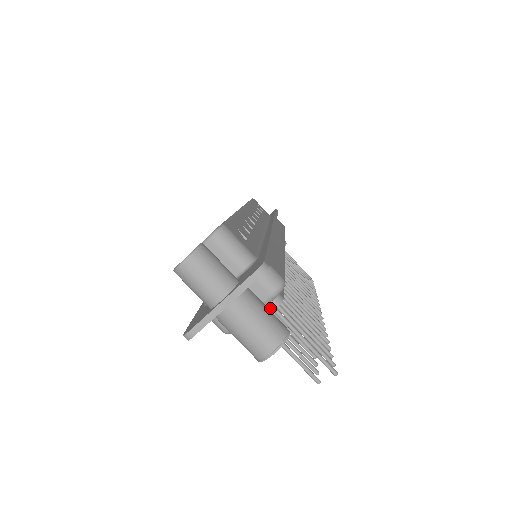
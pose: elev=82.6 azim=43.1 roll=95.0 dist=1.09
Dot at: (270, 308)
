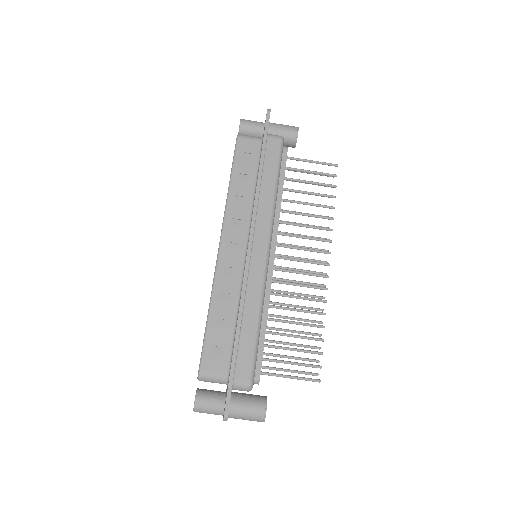
Dot at: occluded
